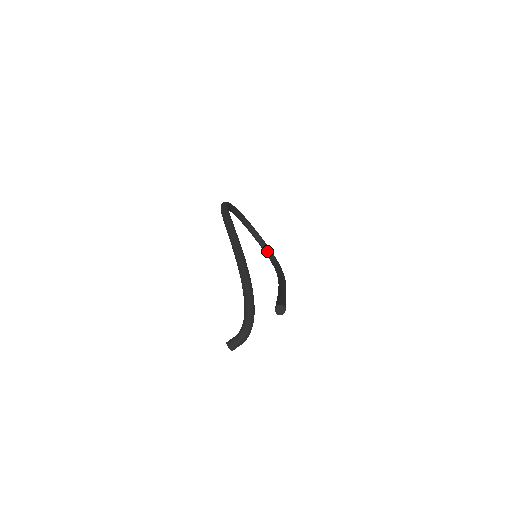
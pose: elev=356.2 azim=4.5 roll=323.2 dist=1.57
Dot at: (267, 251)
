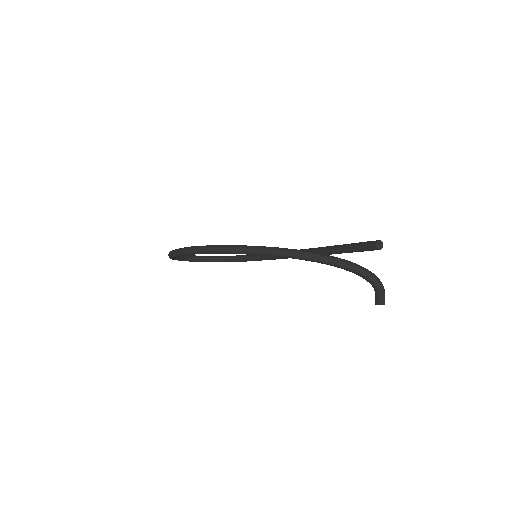
Dot at: (211, 259)
